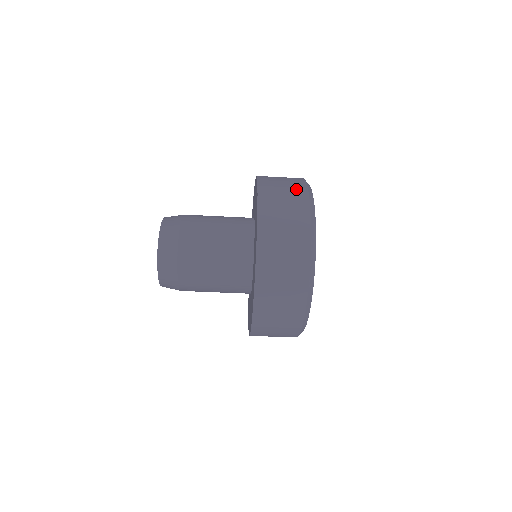
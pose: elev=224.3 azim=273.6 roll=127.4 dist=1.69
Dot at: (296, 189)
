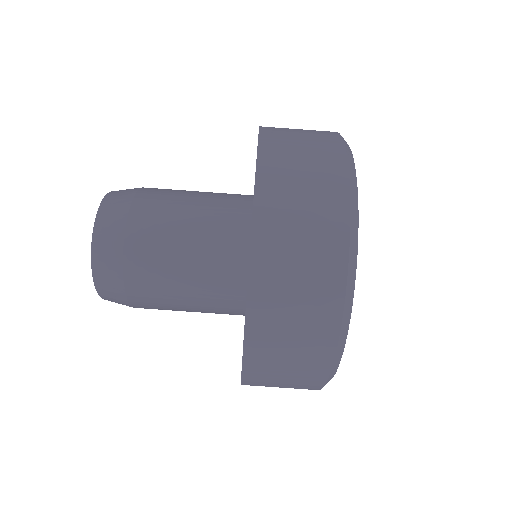
Dot at: occluded
